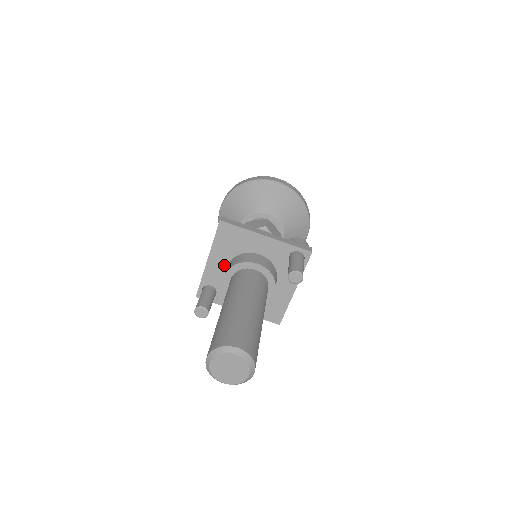
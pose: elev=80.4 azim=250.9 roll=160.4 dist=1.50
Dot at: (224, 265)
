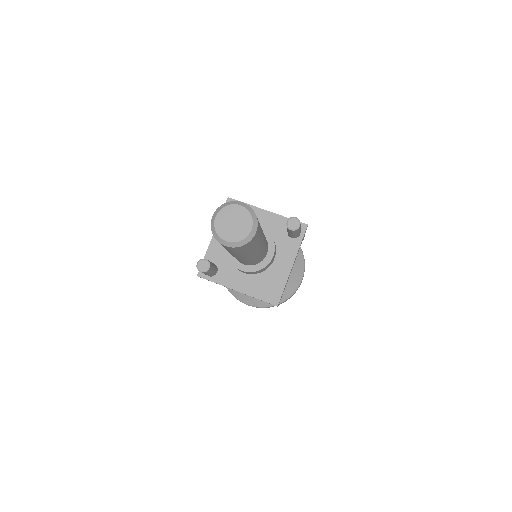
Dot at: occluded
